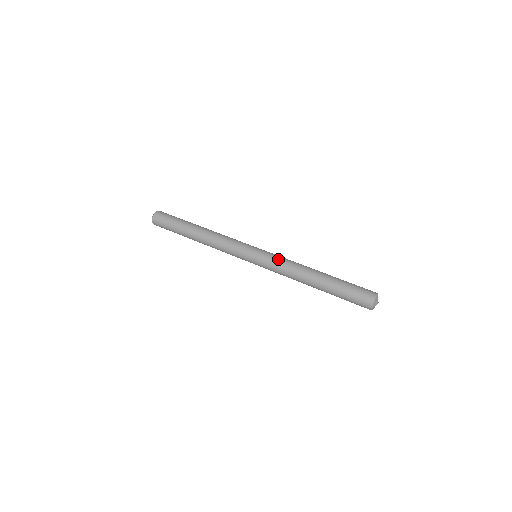
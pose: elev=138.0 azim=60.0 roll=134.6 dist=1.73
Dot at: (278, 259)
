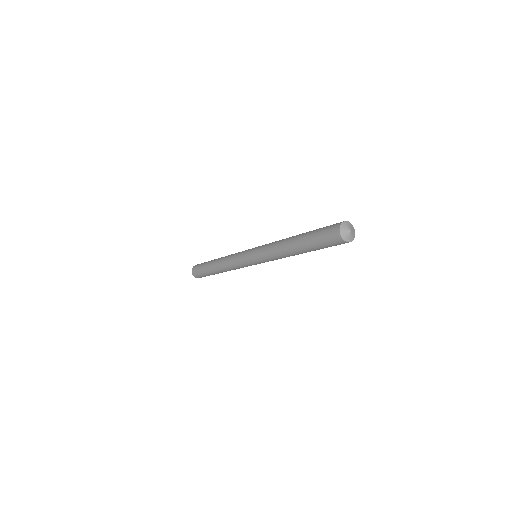
Dot at: occluded
